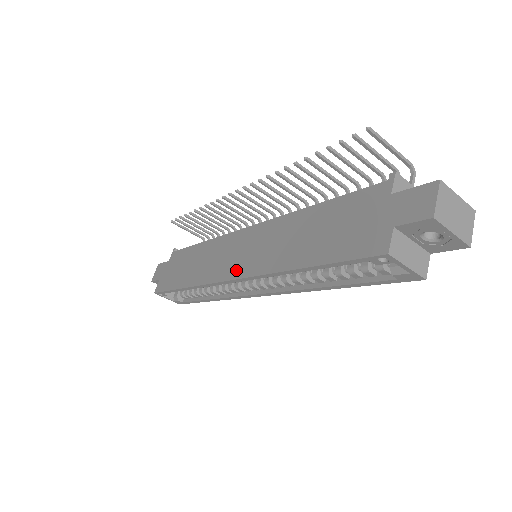
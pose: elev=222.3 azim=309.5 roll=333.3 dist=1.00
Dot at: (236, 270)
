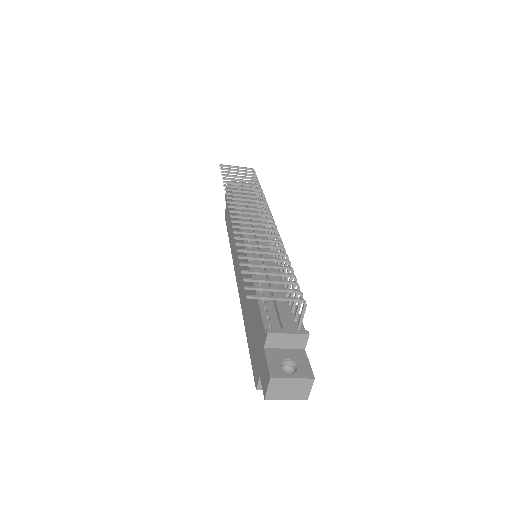
Dot at: (237, 275)
